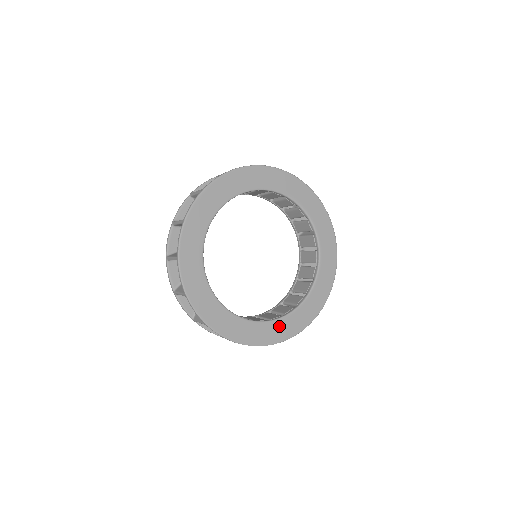
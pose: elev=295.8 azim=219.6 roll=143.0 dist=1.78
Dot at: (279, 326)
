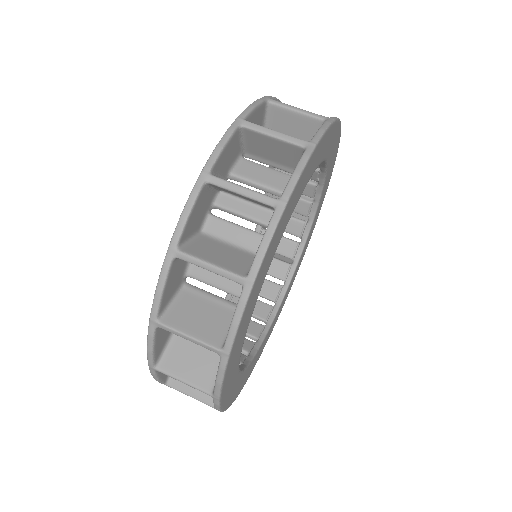
Dot at: (293, 278)
